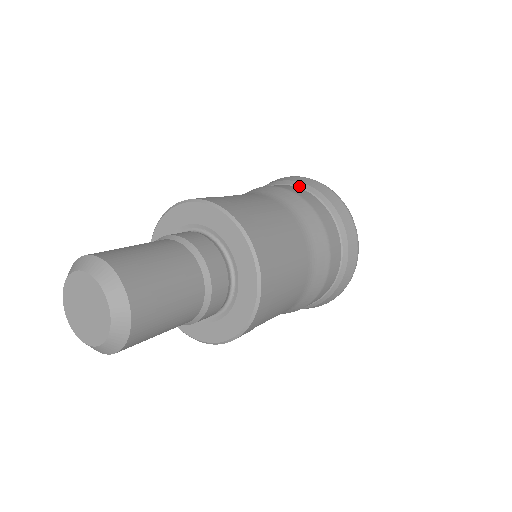
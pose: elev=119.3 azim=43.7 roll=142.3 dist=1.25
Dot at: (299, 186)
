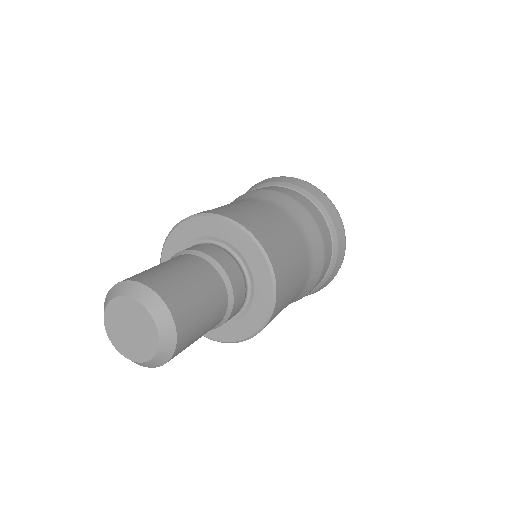
Dot at: (256, 188)
